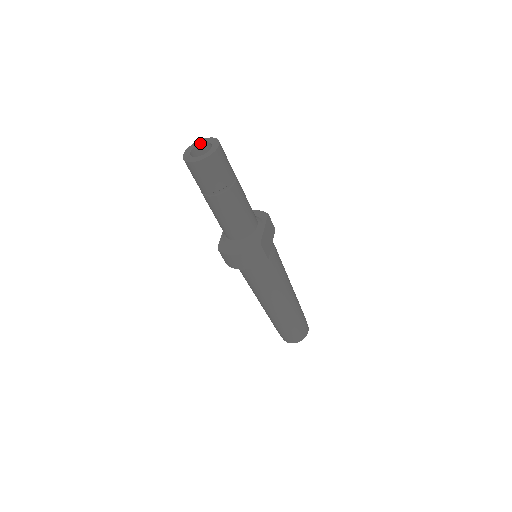
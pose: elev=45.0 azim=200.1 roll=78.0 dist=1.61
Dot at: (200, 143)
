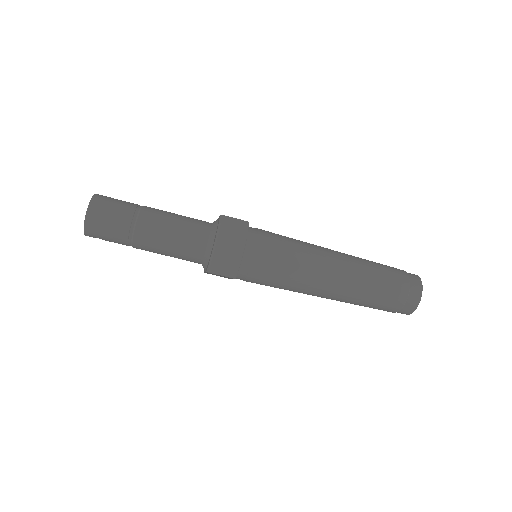
Dot at: occluded
